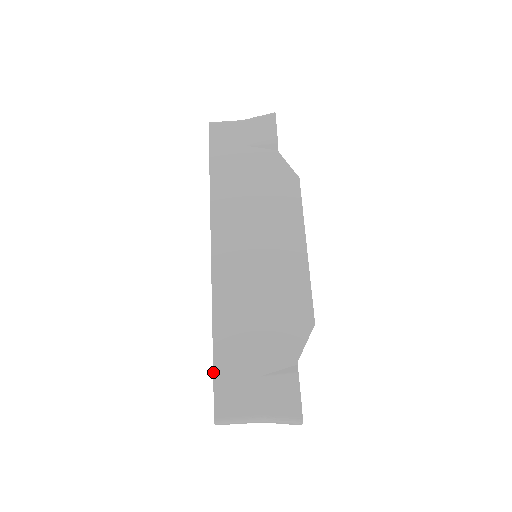
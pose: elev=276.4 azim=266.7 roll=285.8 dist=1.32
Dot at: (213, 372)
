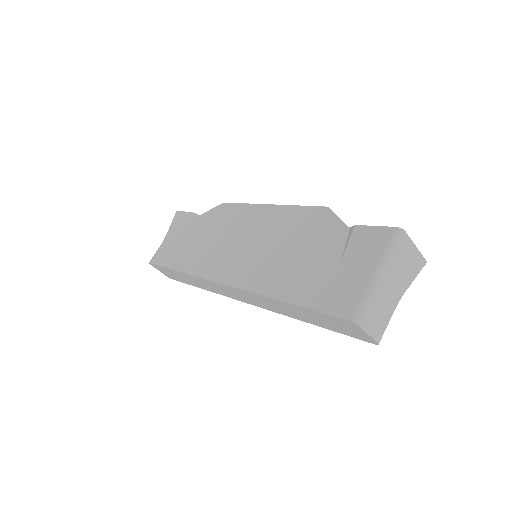
Dot at: (309, 309)
